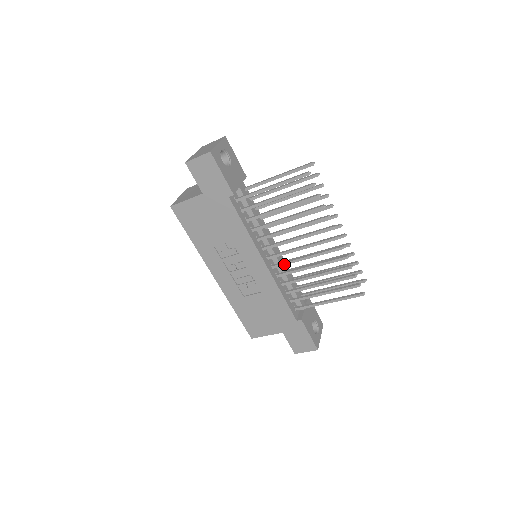
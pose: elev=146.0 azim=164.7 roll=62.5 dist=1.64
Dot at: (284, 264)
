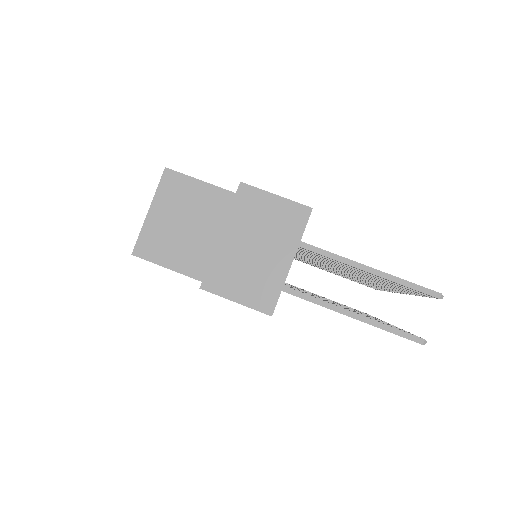
Dot at: occluded
